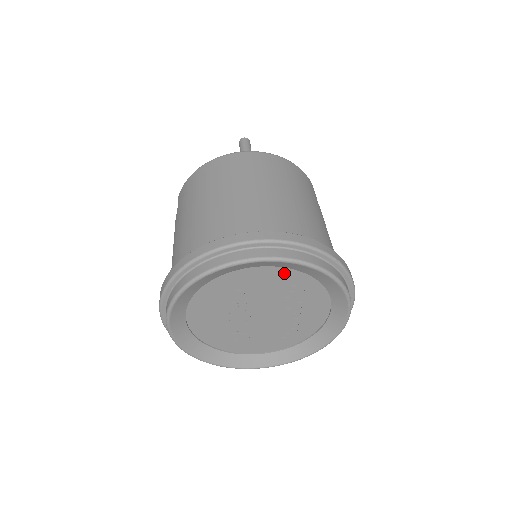
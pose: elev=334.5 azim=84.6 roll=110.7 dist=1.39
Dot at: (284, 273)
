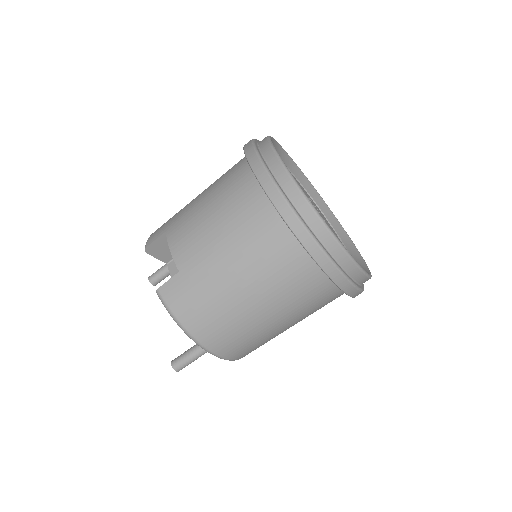
Dot at: (299, 184)
